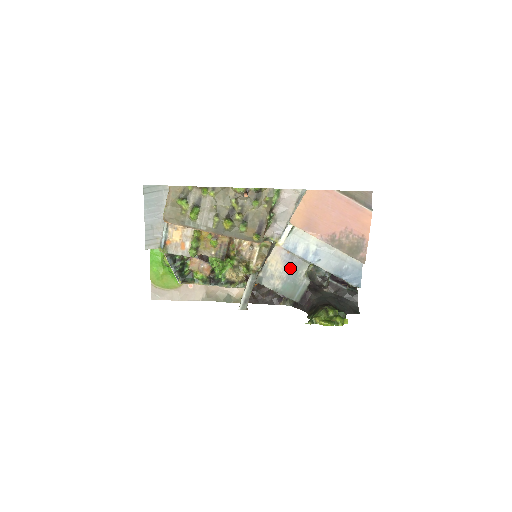
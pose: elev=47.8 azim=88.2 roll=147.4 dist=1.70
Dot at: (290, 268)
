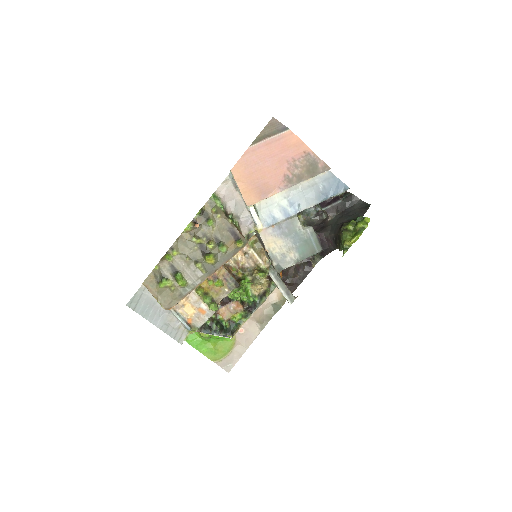
Dot at: (288, 235)
